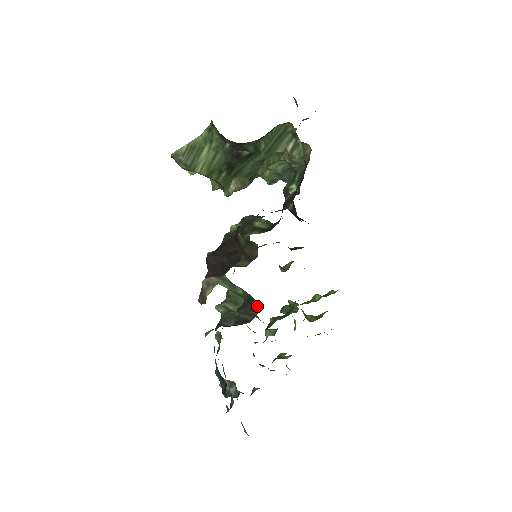
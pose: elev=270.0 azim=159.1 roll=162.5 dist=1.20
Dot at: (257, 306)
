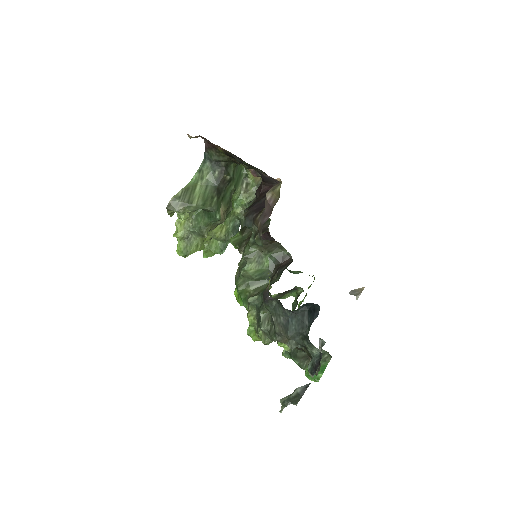
Dot at: (288, 258)
